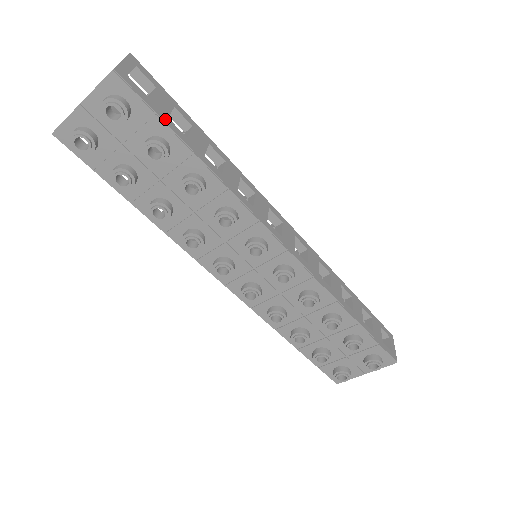
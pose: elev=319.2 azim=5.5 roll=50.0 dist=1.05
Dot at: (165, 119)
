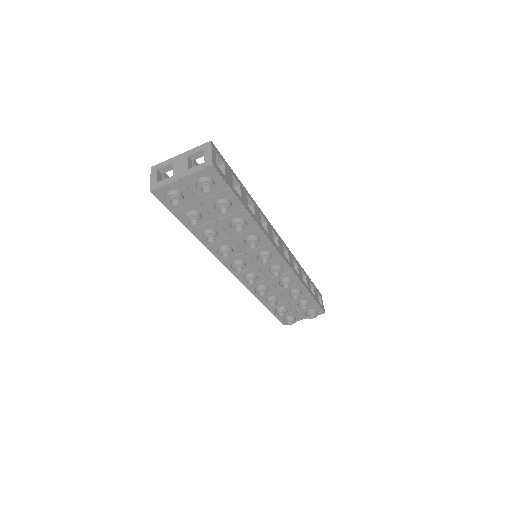
Dot at: (233, 189)
